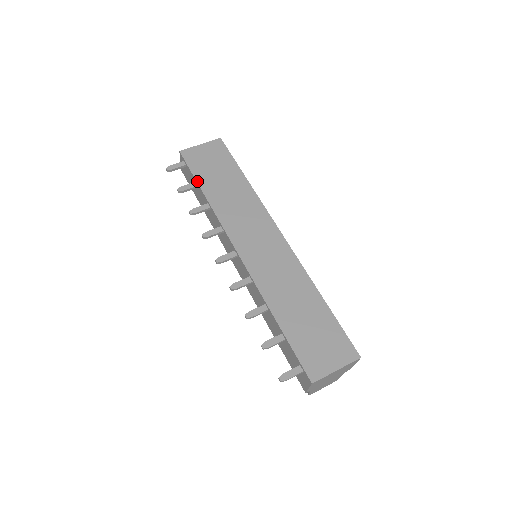
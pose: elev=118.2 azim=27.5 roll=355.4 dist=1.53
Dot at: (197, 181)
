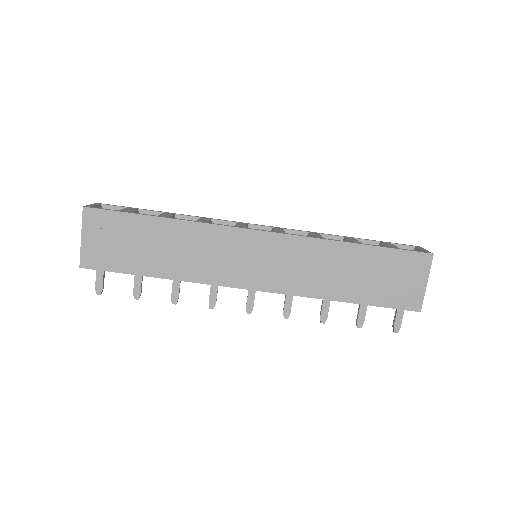
Dot at: (137, 275)
